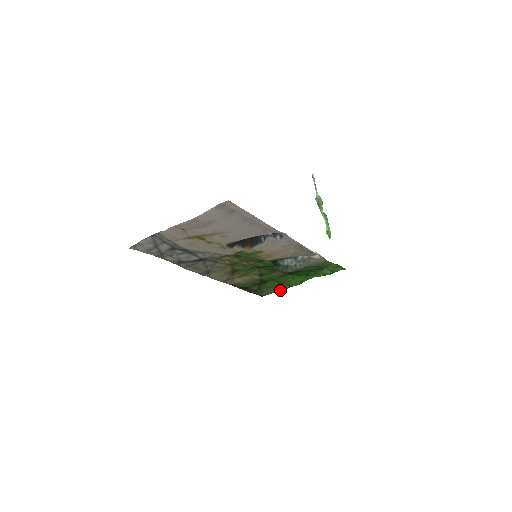
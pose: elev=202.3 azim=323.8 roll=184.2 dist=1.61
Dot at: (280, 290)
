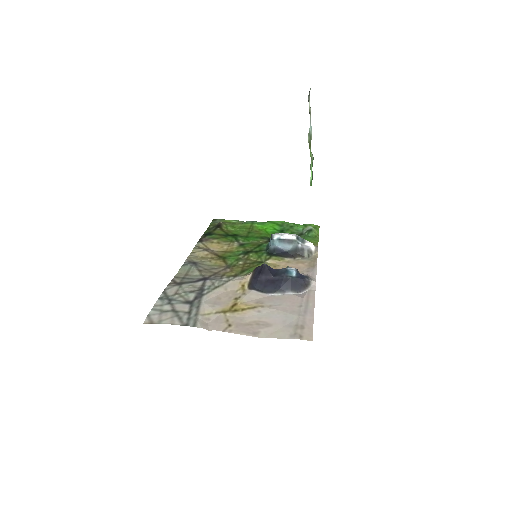
Dot at: (239, 222)
